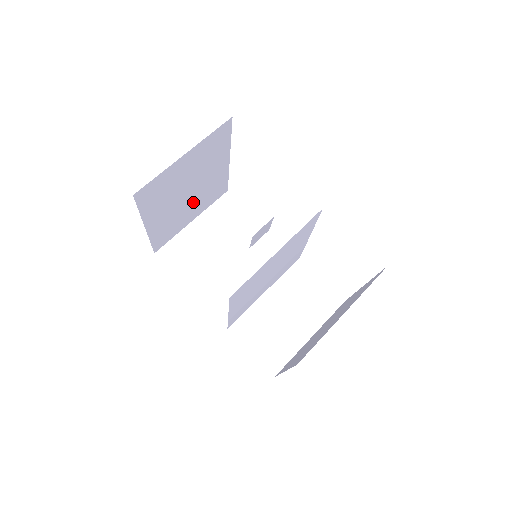
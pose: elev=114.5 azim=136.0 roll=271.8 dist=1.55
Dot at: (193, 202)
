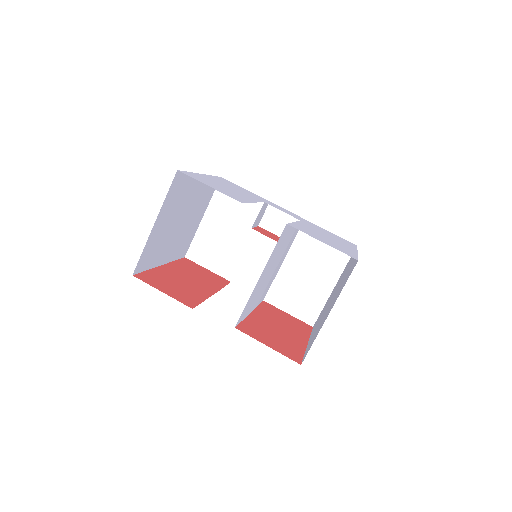
Dot at: (192, 216)
